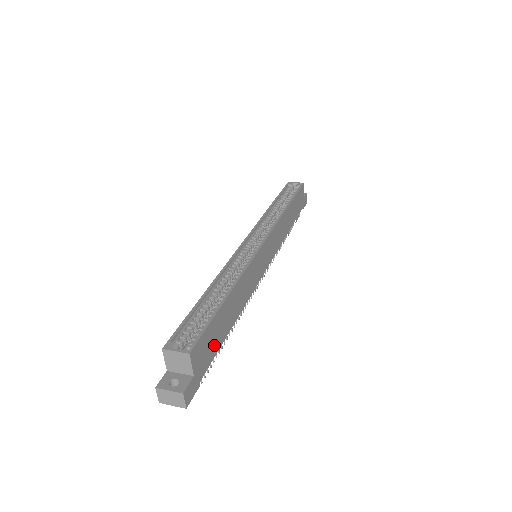
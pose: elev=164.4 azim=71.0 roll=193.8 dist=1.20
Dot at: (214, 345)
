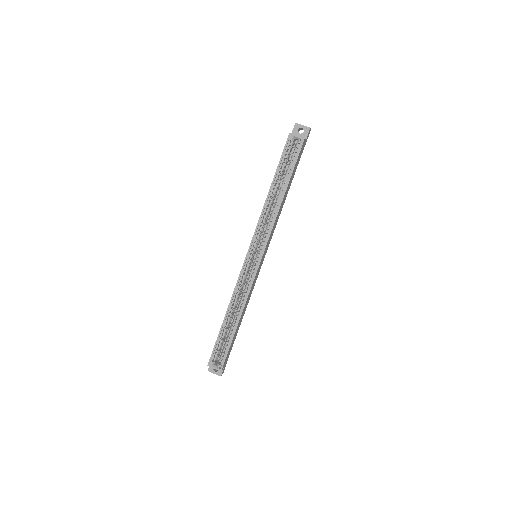
Dot at: occluded
